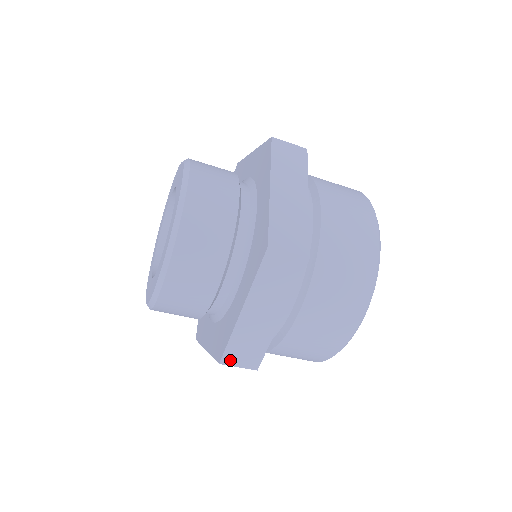
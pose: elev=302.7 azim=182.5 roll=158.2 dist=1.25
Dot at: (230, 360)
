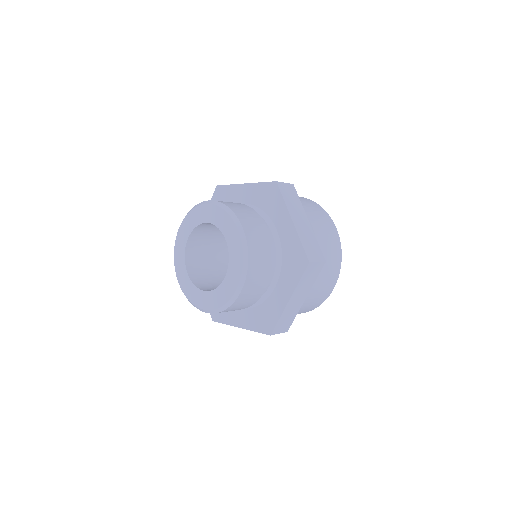
Dot at: occluded
